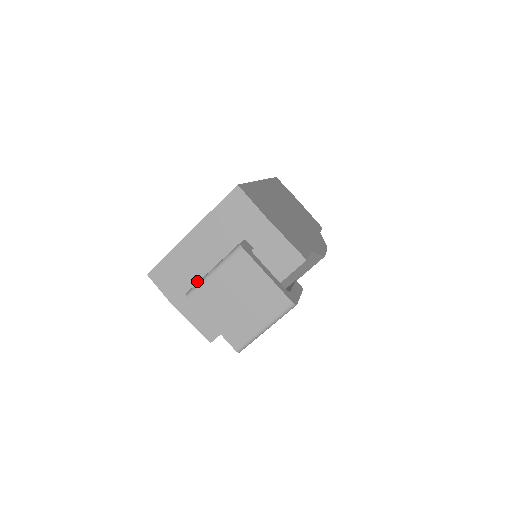
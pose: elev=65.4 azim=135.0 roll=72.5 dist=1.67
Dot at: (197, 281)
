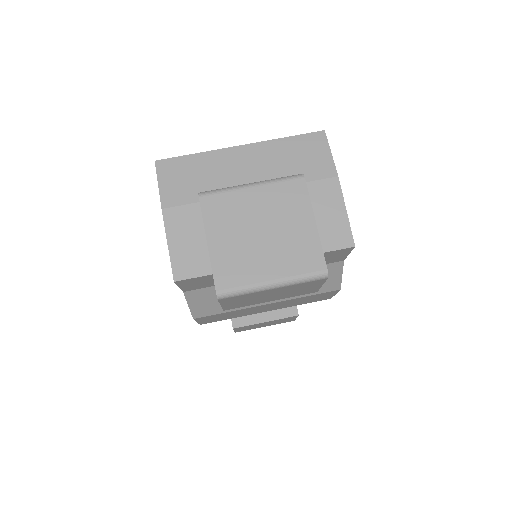
Dot at: occluded
